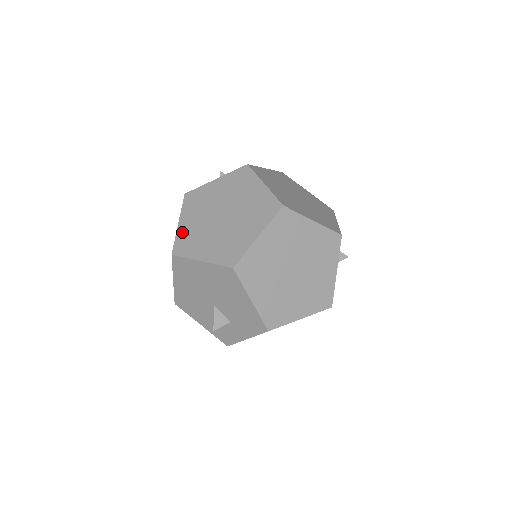
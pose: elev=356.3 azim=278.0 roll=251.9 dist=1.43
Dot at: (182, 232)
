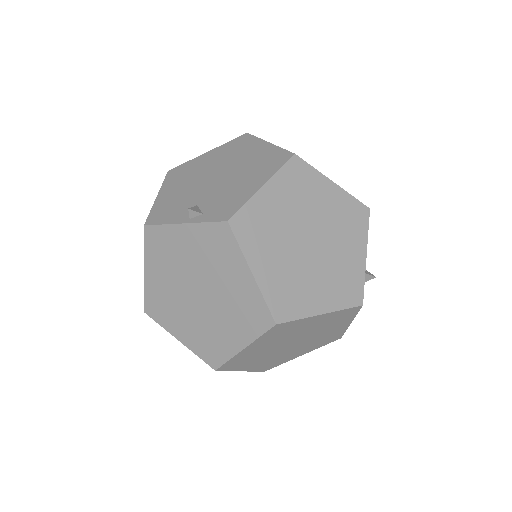
Dot at: (151, 288)
